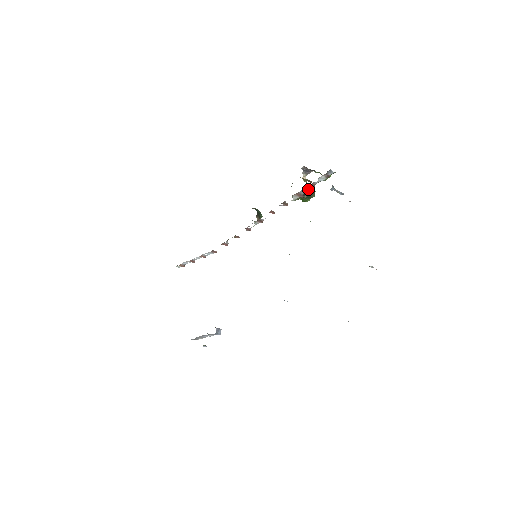
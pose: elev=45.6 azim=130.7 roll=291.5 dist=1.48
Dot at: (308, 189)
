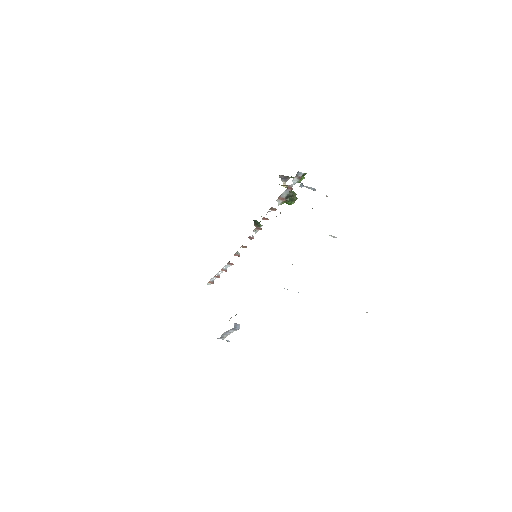
Dot at: (287, 192)
